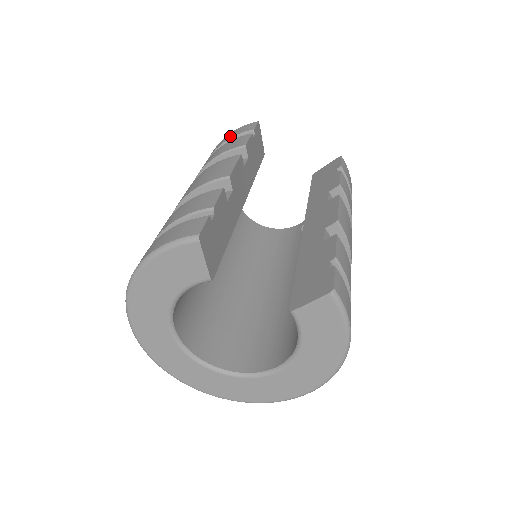
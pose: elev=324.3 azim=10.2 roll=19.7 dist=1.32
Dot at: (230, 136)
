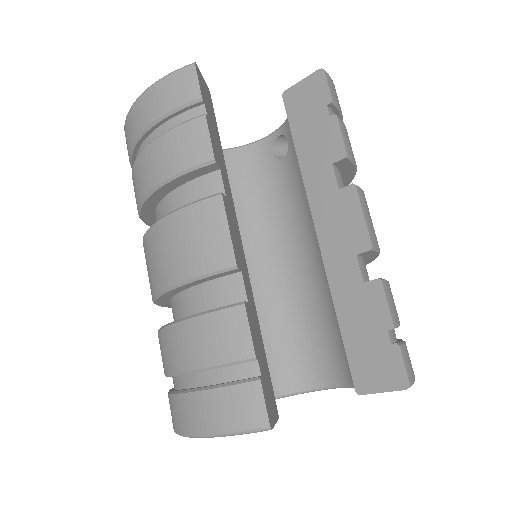
Dot at: (161, 106)
